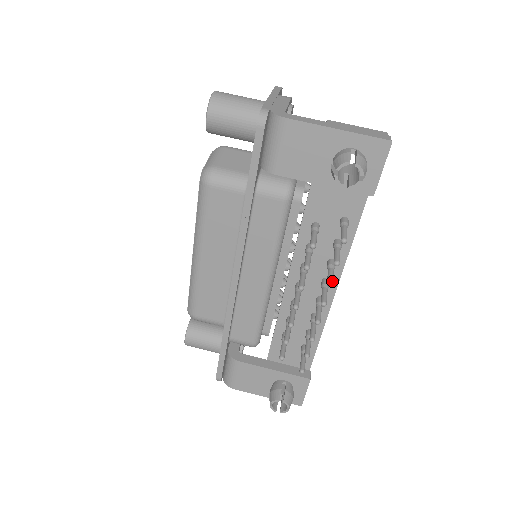
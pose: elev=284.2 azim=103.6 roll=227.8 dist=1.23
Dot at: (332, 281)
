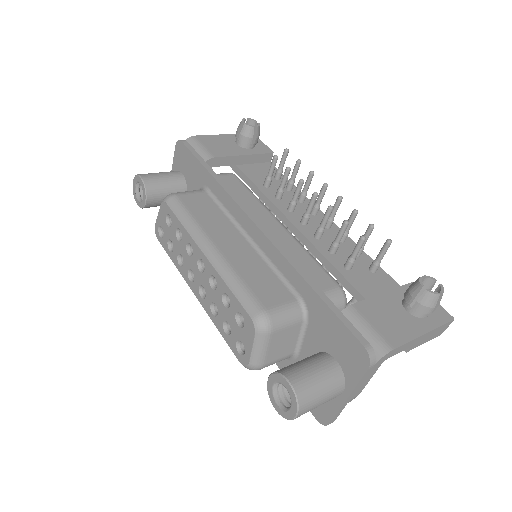
Dot at: (311, 174)
